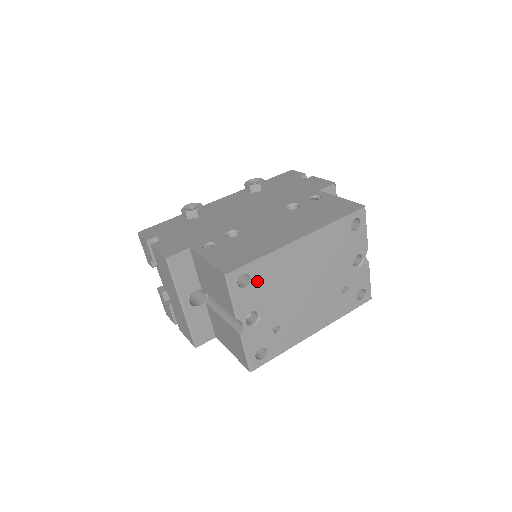
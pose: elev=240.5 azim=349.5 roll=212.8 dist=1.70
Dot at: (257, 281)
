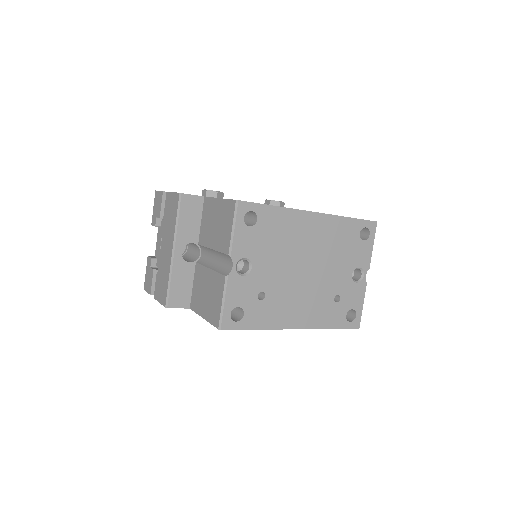
Dot at: (262, 228)
